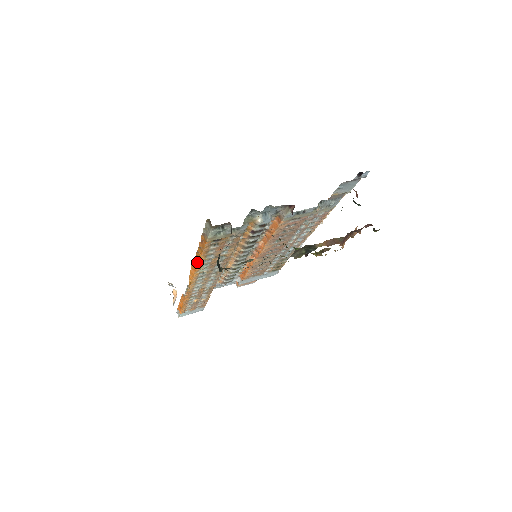
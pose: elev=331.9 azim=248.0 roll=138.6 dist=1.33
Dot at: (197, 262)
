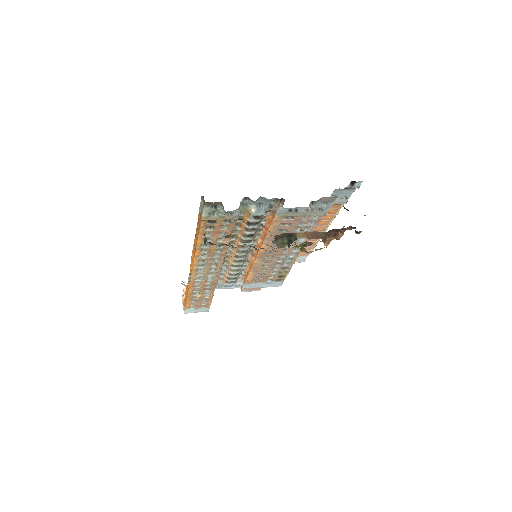
Dot at: (196, 245)
